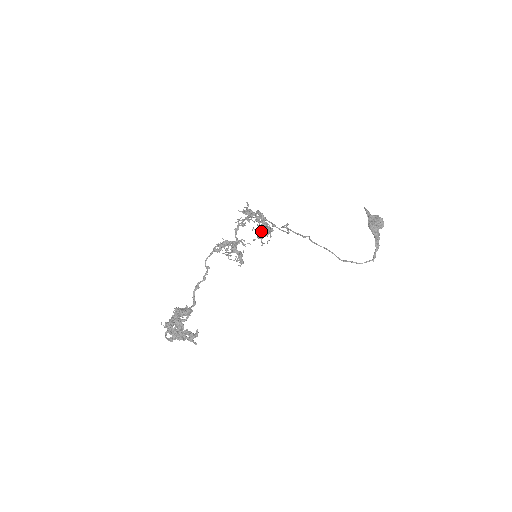
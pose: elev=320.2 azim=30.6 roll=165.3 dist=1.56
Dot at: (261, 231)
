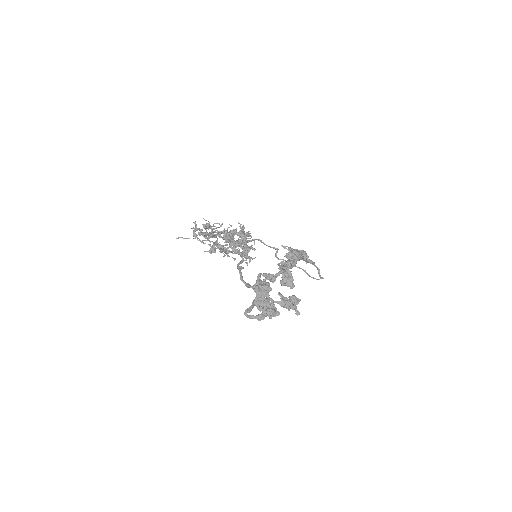
Dot at: (240, 239)
